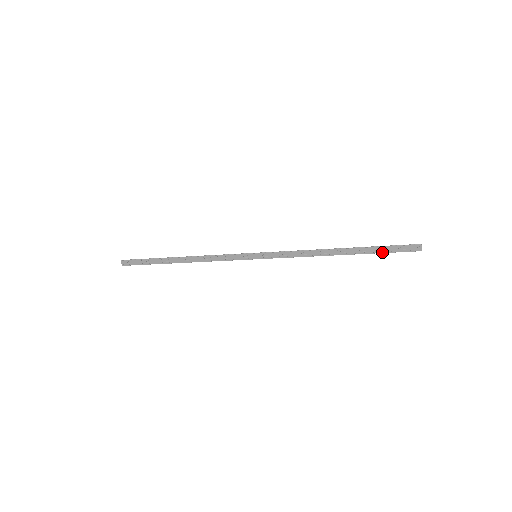
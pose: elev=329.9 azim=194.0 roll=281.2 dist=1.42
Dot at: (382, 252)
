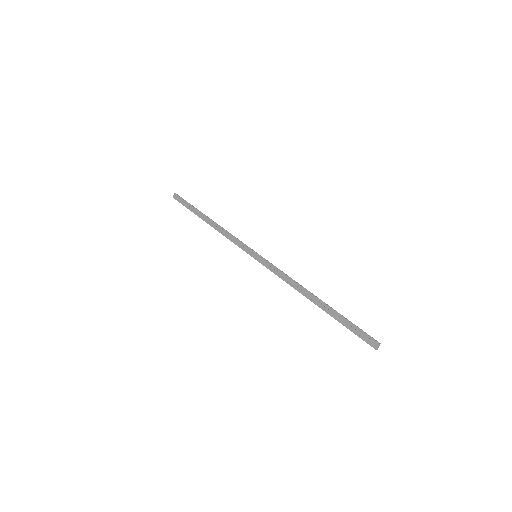
Dot at: (345, 325)
